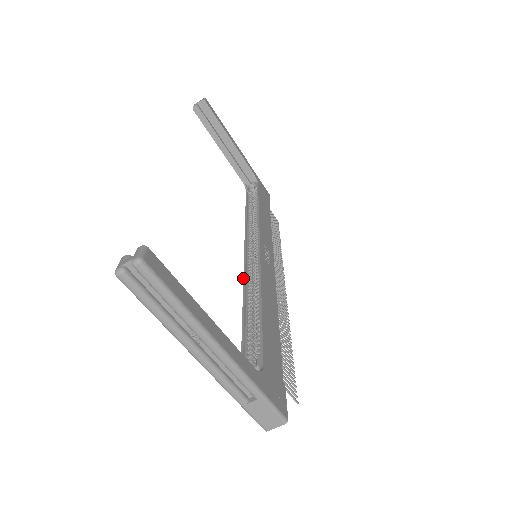
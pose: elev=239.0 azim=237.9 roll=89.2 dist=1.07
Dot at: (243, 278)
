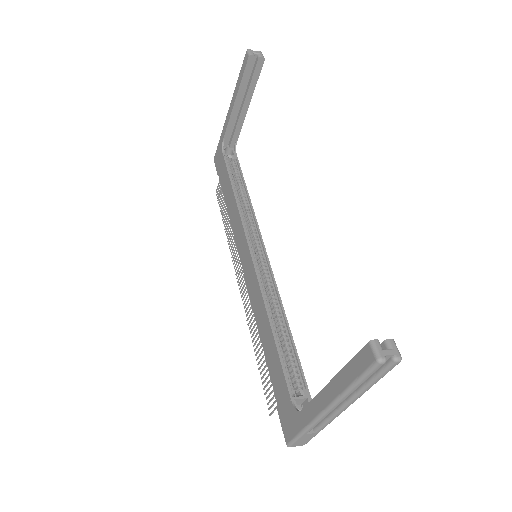
Dot at: (259, 283)
